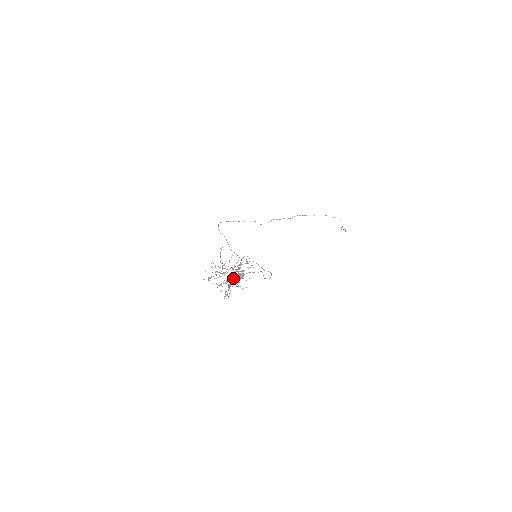
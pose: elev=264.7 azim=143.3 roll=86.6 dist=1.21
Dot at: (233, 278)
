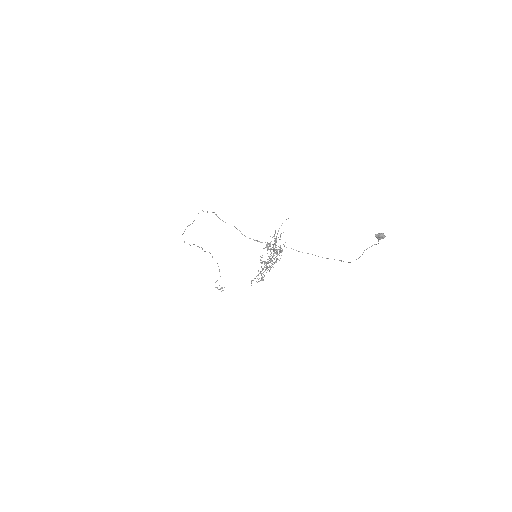
Dot at: occluded
